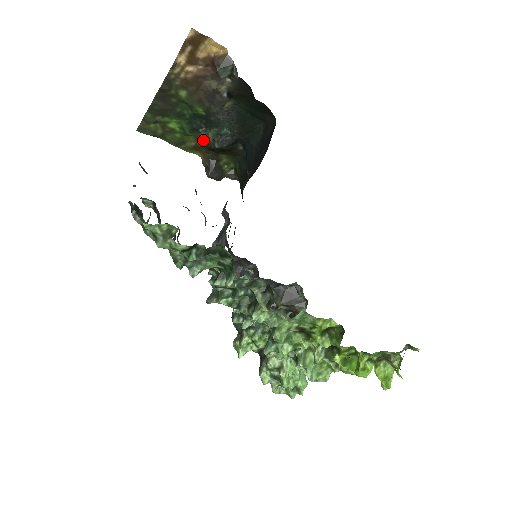
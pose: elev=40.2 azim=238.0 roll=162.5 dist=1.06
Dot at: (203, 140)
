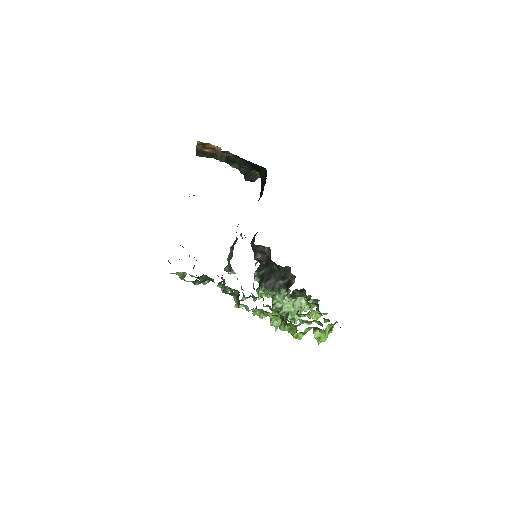
Dot at: occluded
